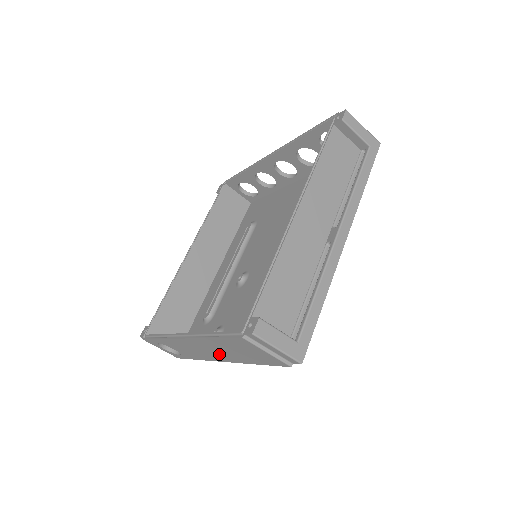
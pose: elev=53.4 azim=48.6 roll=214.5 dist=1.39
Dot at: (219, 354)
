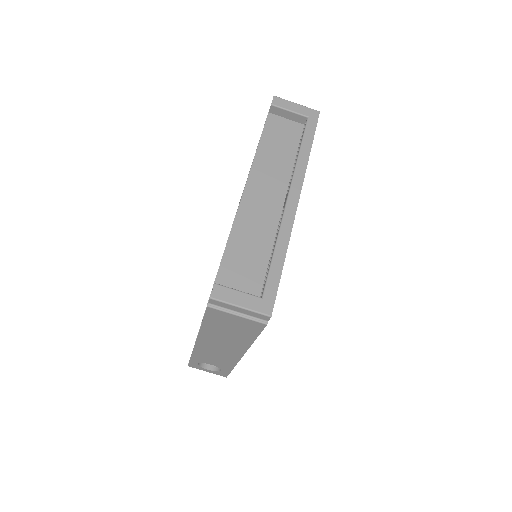
Dot at: (229, 346)
